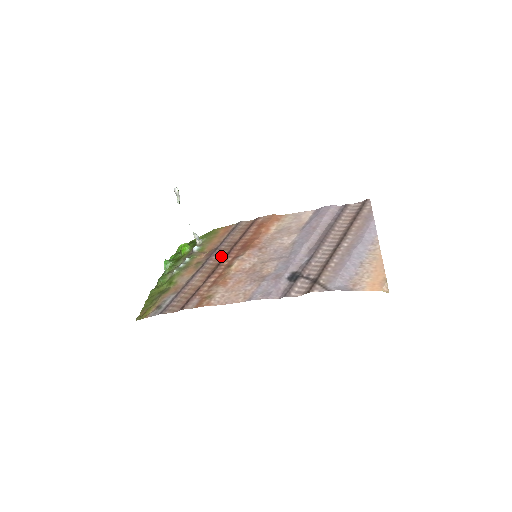
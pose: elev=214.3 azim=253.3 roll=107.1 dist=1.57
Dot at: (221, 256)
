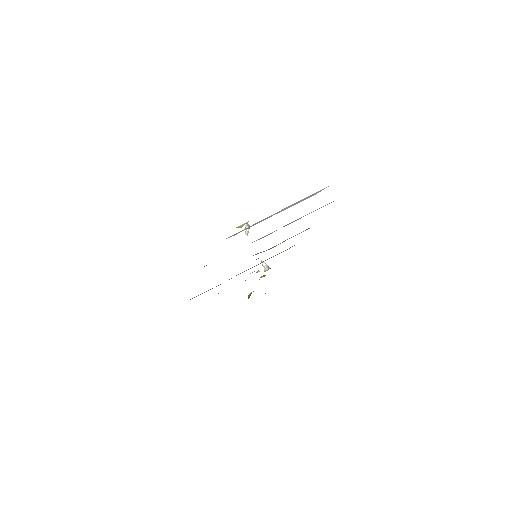
Dot at: occluded
